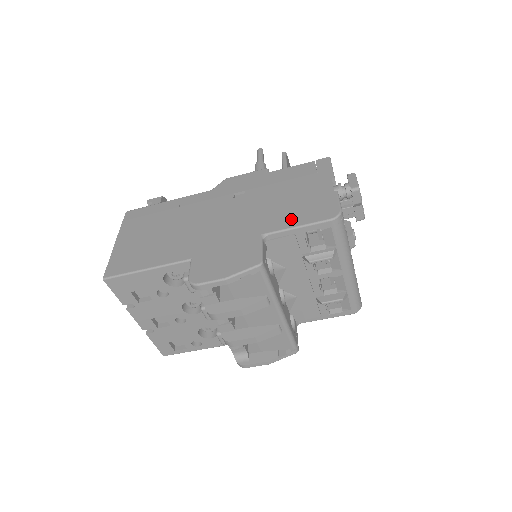
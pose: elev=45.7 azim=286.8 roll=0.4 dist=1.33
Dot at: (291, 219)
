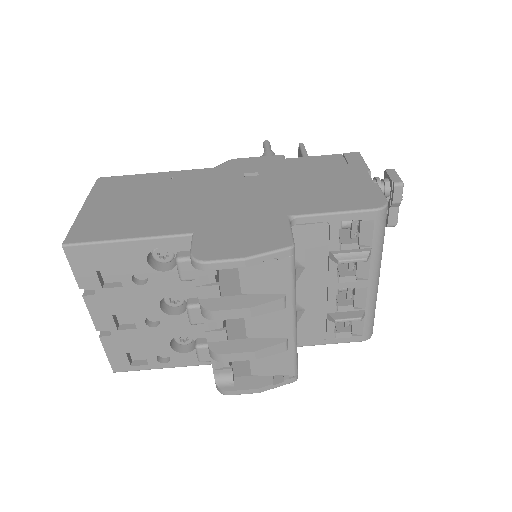
Dot at: (325, 204)
